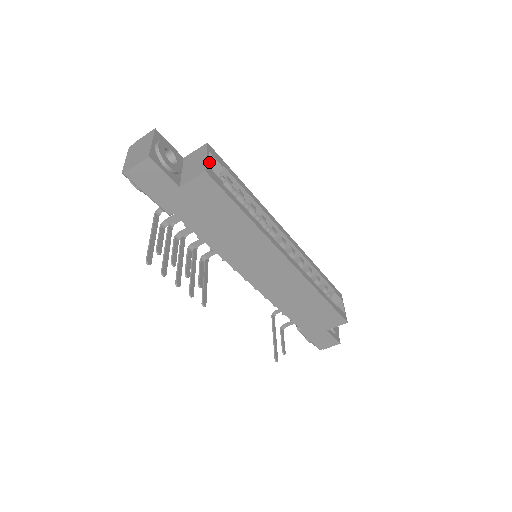
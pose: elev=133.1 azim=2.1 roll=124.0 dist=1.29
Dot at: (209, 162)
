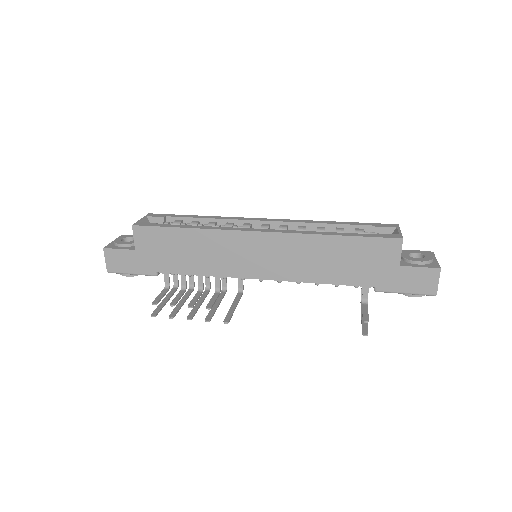
Dot at: (151, 222)
